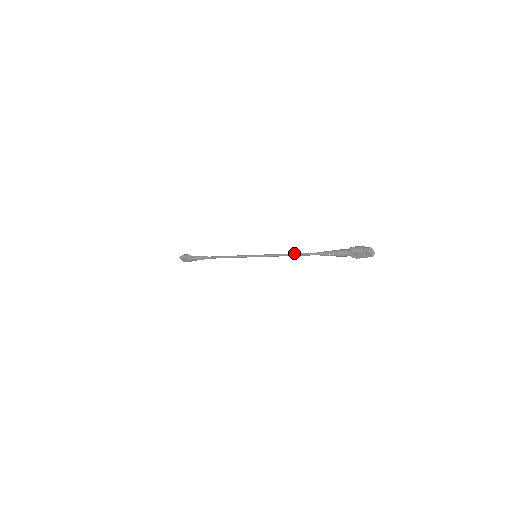
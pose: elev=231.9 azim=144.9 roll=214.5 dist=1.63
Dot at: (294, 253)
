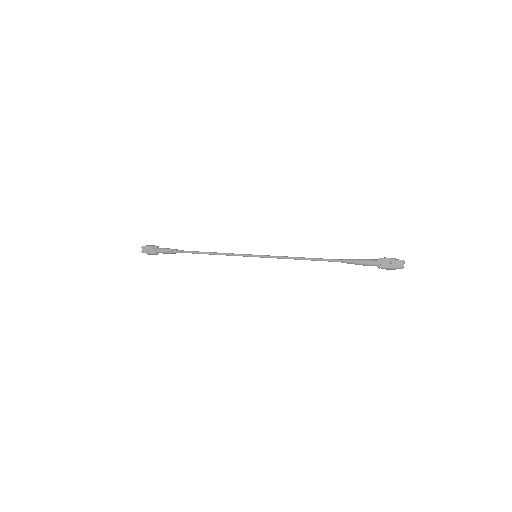
Dot at: occluded
